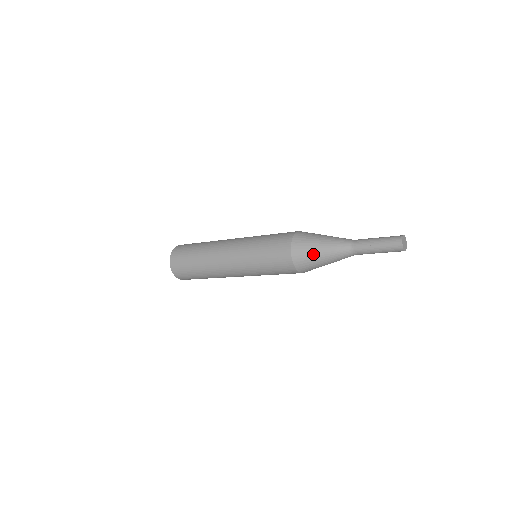
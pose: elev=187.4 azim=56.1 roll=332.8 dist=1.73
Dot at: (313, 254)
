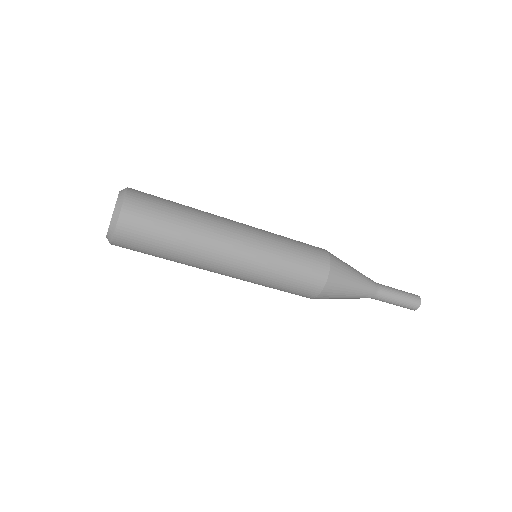
Dot at: (349, 274)
